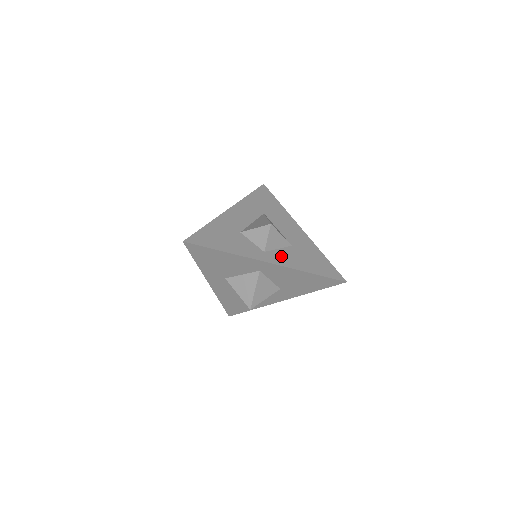
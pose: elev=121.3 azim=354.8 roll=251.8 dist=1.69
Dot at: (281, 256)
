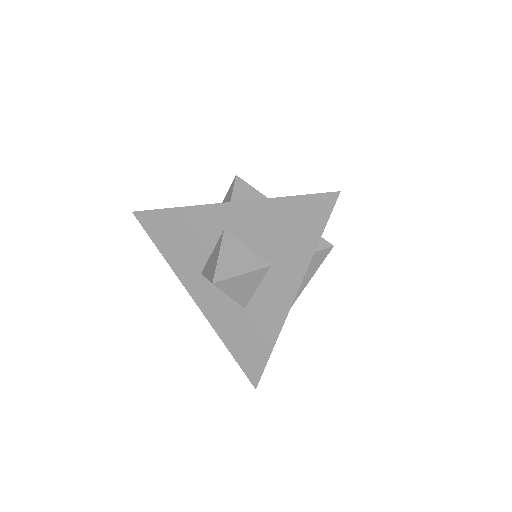
Dot at: occluded
